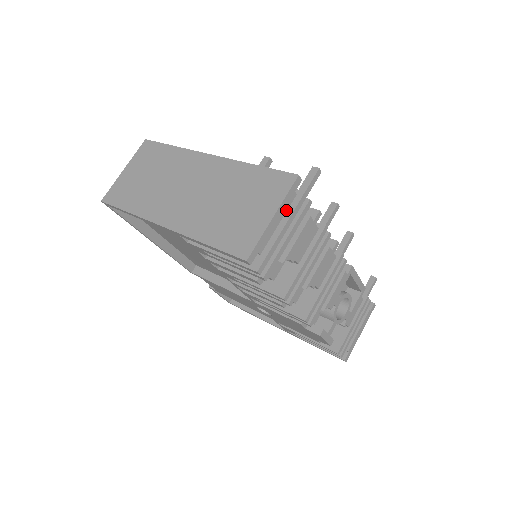
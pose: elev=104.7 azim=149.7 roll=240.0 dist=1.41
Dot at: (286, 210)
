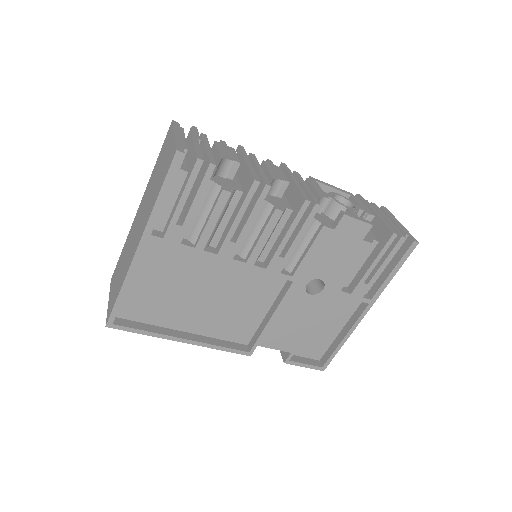
Dot at: (183, 134)
